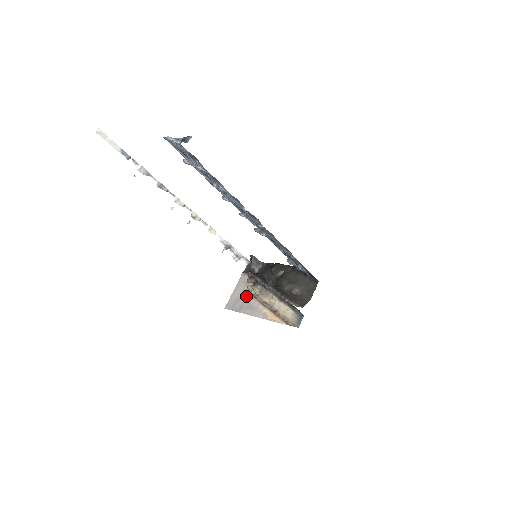
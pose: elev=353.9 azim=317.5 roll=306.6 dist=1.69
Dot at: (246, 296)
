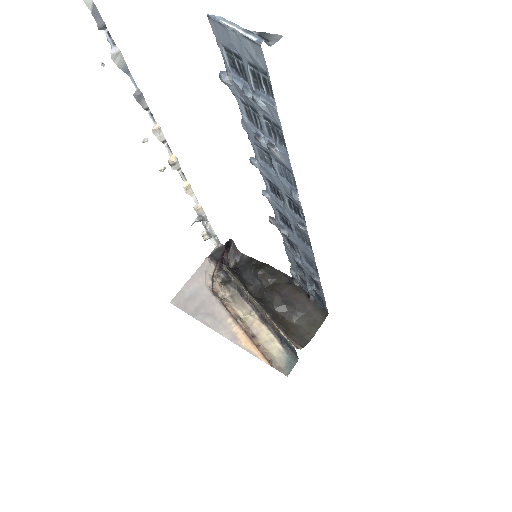
Dot at: (208, 295)
